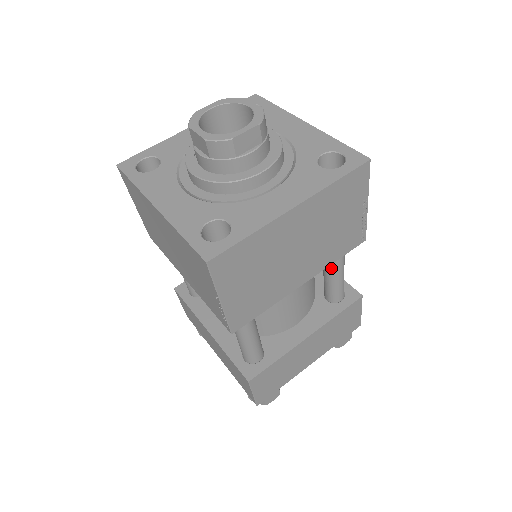
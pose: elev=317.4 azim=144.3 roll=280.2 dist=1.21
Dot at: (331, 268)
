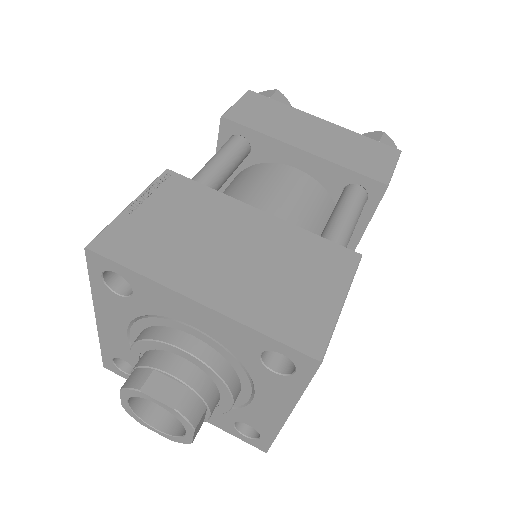
Dot at: occluded
